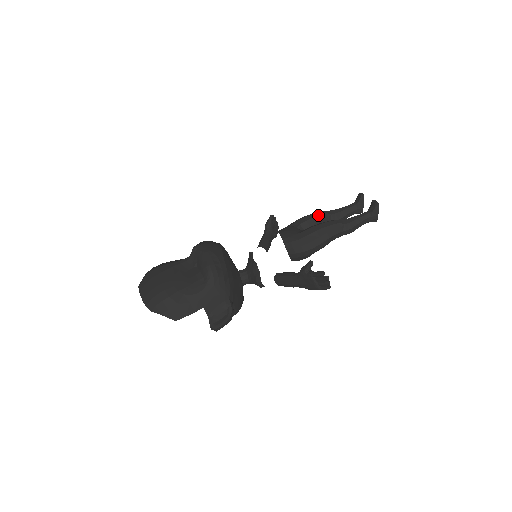
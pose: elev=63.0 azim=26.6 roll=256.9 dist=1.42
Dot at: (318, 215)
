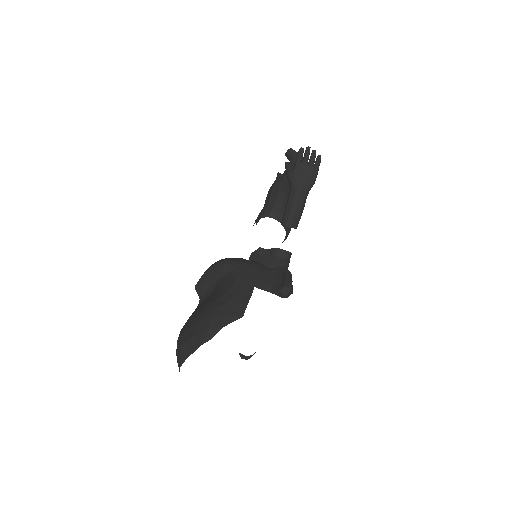
Dot at: occluded
